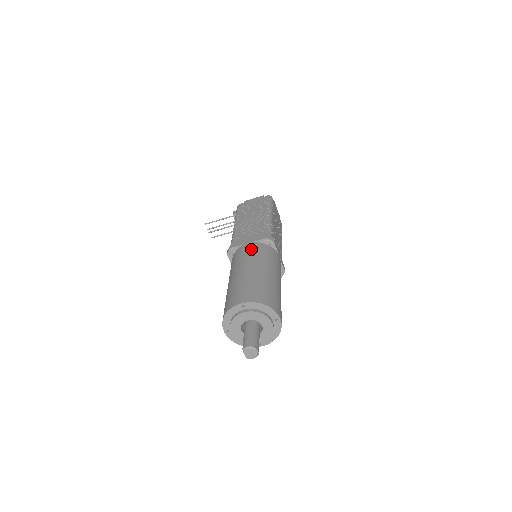
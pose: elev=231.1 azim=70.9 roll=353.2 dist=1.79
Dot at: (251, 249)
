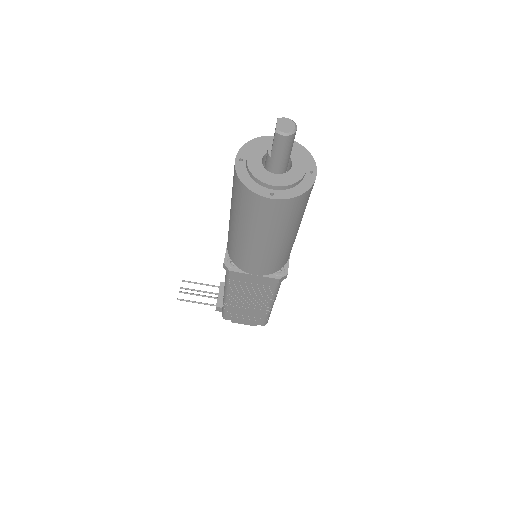
Dot at: occluded
